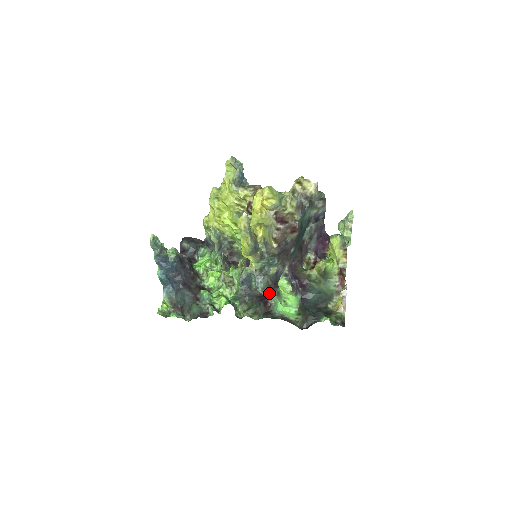
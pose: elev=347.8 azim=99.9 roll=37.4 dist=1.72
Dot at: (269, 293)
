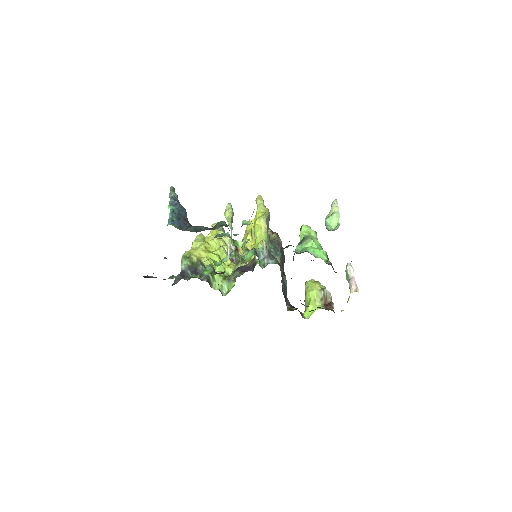
Dot at: (282, 270)
